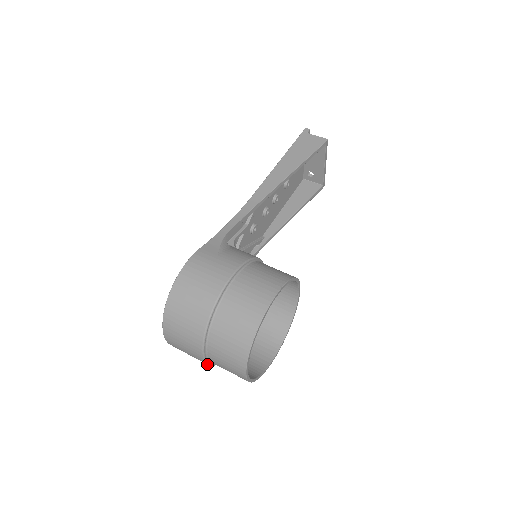
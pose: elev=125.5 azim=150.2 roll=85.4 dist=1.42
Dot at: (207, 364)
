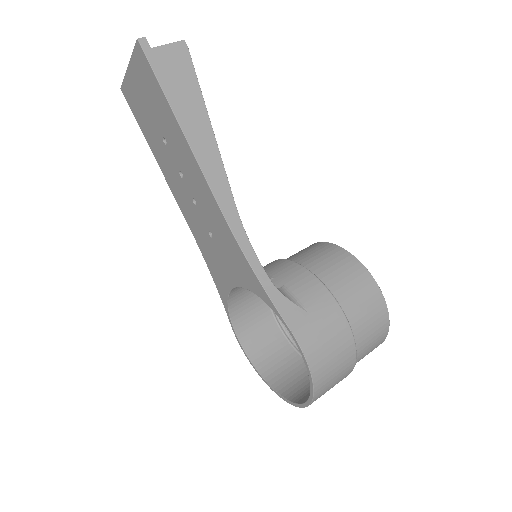
Dot at: occluded
